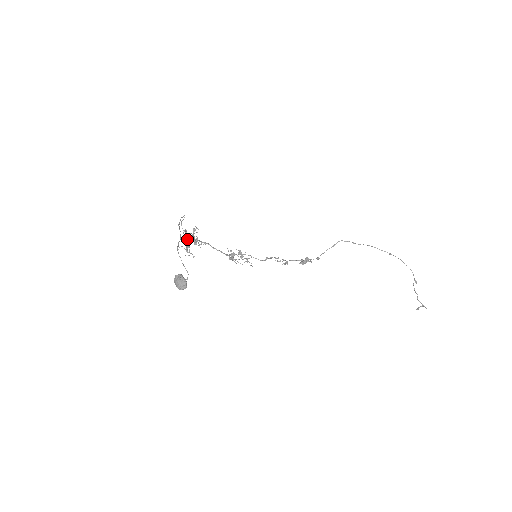
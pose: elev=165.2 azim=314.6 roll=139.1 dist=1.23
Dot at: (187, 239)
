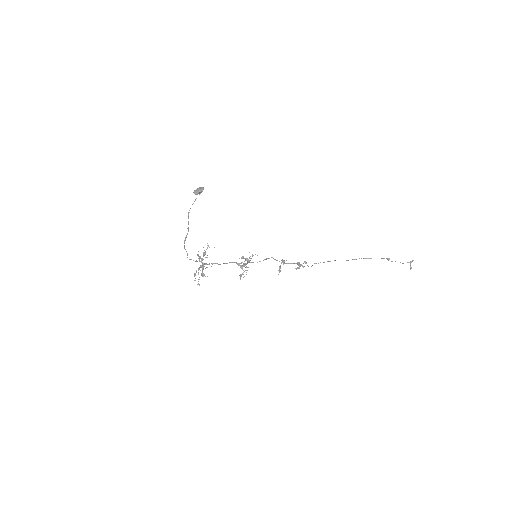
Dot at: (198, 269)
